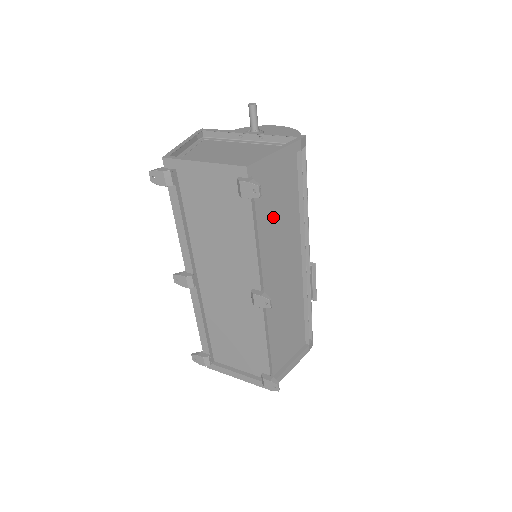
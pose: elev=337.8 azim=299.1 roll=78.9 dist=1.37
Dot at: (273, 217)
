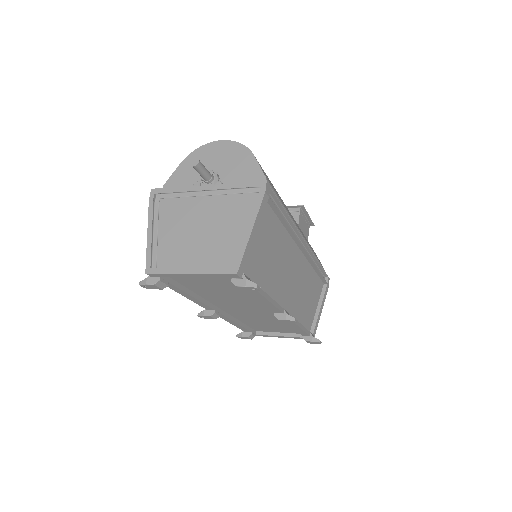
Dot at: (268, 262)
